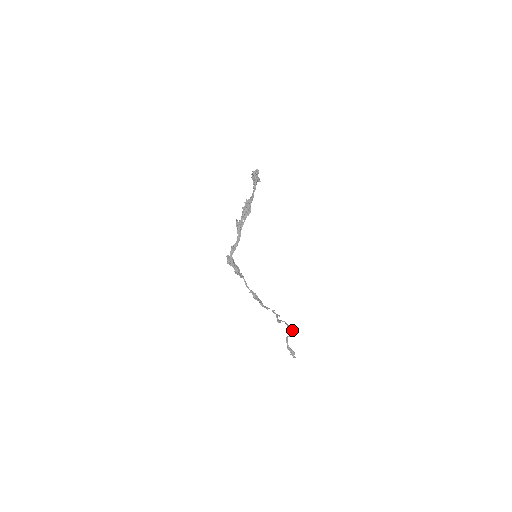
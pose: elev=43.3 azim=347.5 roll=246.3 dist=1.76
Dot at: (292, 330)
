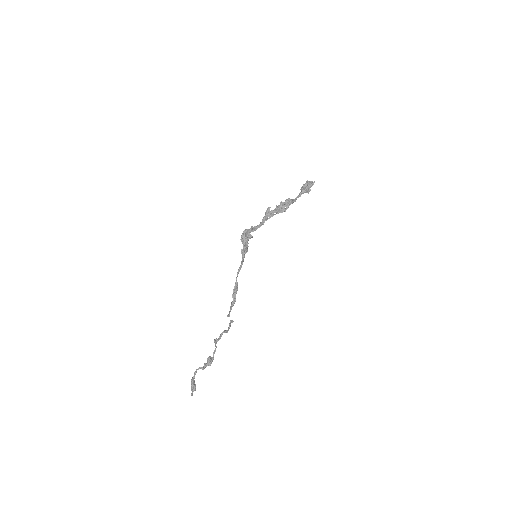
Dot at: occluded
